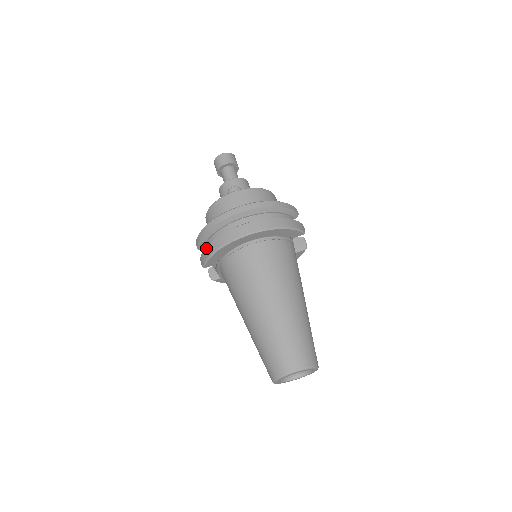
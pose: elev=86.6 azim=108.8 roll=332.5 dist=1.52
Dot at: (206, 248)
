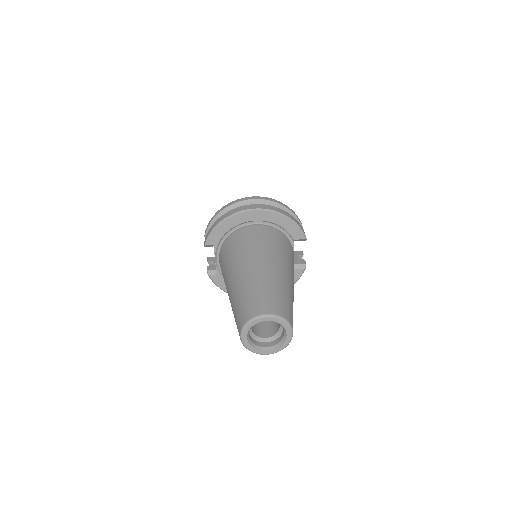
Dot at: (213, 224)
